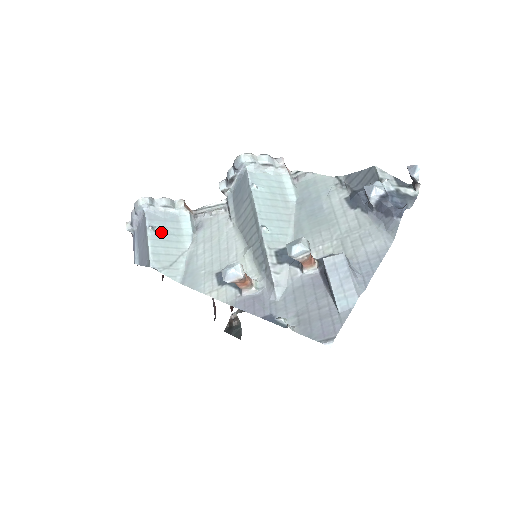
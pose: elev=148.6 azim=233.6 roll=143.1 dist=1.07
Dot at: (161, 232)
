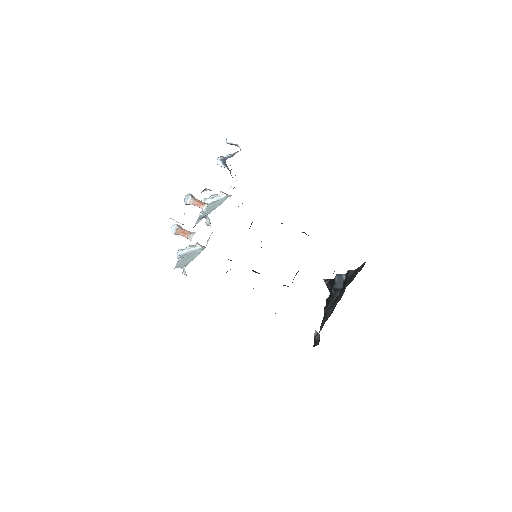
Dot at: (185, 258)
